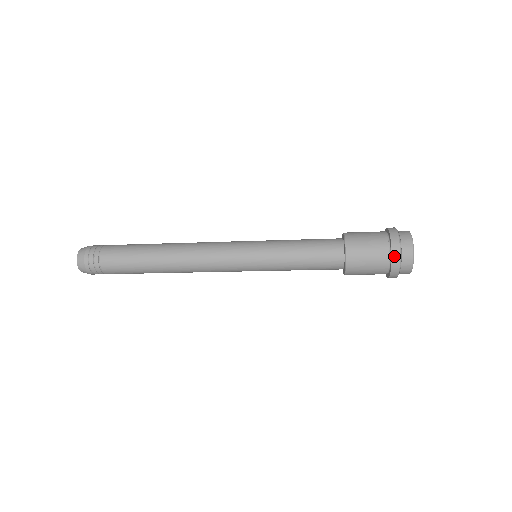
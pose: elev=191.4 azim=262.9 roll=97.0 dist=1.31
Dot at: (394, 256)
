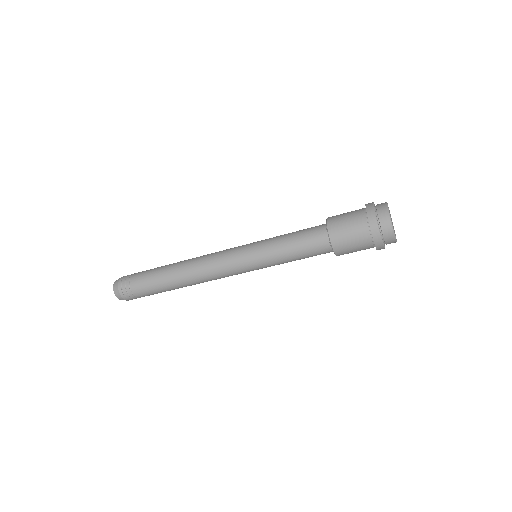
Dot at: (375, 237)
